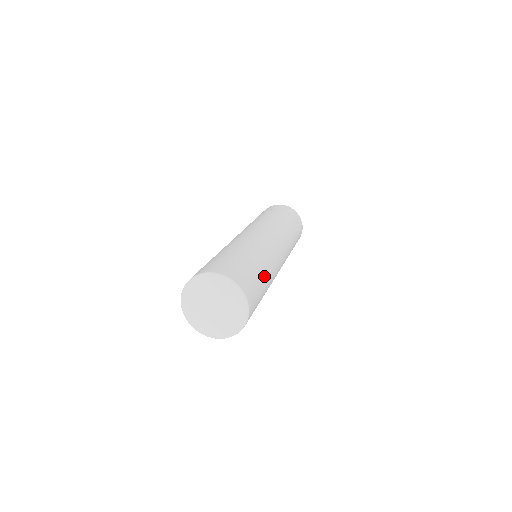
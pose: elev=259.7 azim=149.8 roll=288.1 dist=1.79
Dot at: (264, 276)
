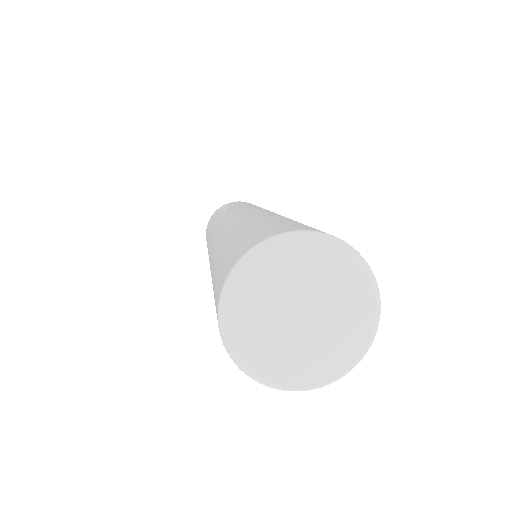
Dot at: occluded
